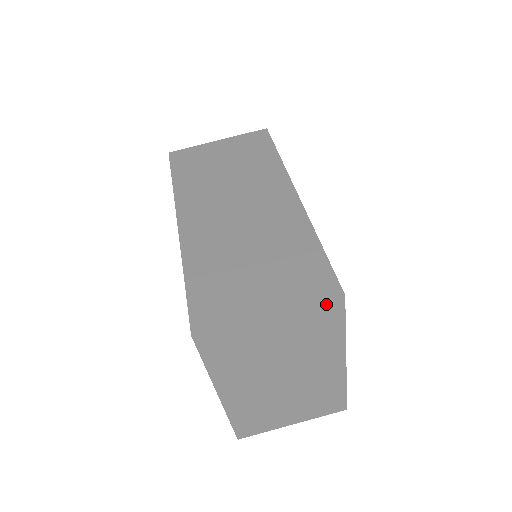
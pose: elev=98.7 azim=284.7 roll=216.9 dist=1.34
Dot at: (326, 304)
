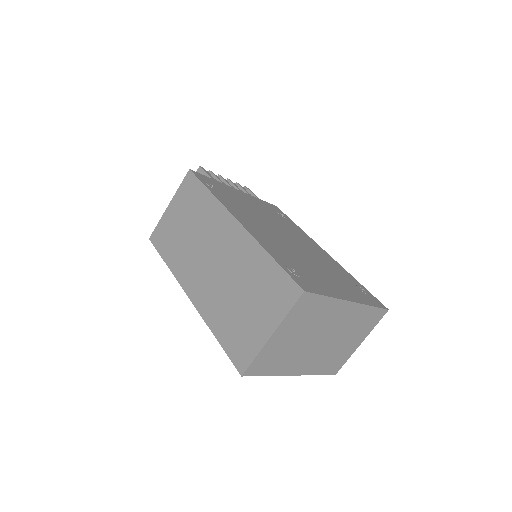
Dot at: (299, 303)
